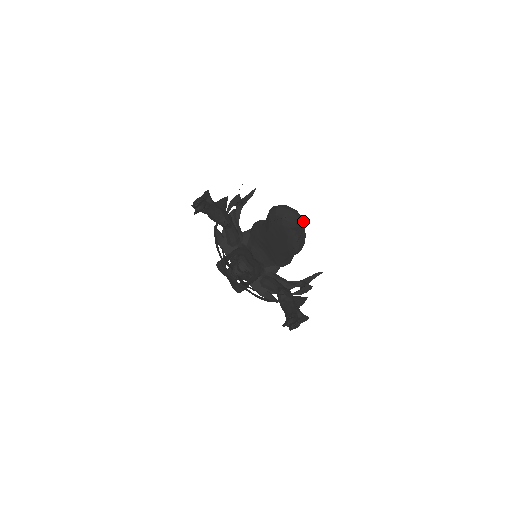
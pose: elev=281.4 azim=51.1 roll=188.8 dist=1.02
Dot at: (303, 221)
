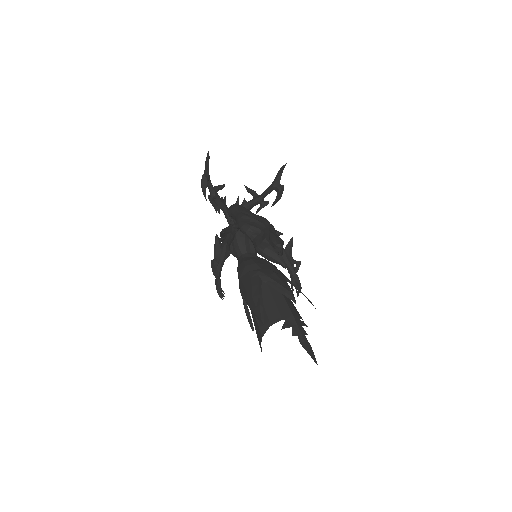
Dot at: (285, 265)
